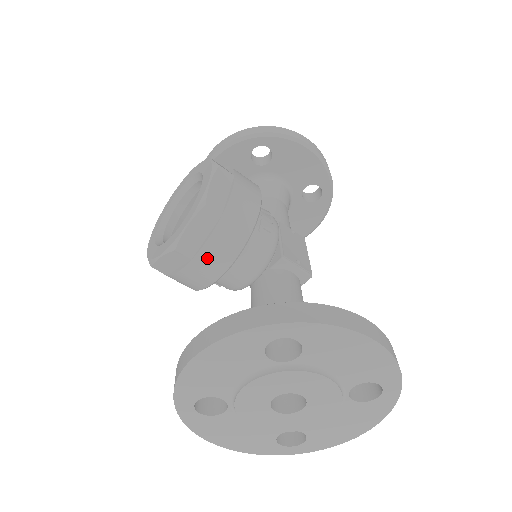
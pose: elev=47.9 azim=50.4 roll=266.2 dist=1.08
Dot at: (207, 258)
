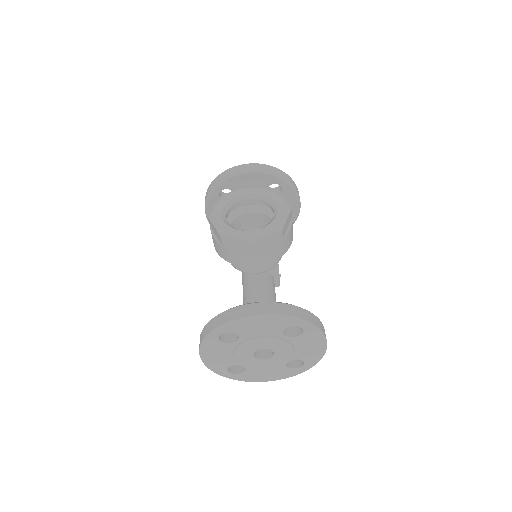
Dot at: (260, 255)
